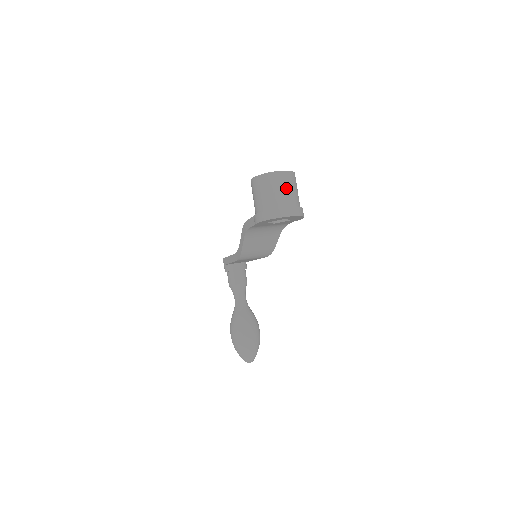
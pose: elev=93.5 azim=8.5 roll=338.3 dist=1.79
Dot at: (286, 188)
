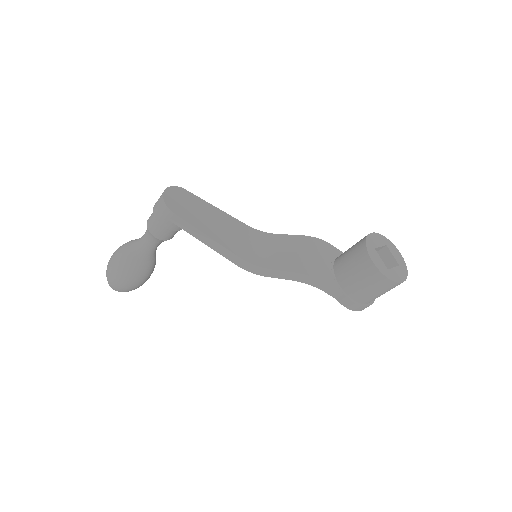
Dot at: occluded
